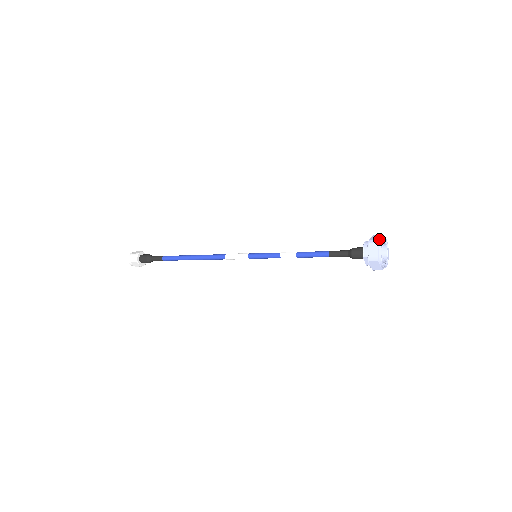
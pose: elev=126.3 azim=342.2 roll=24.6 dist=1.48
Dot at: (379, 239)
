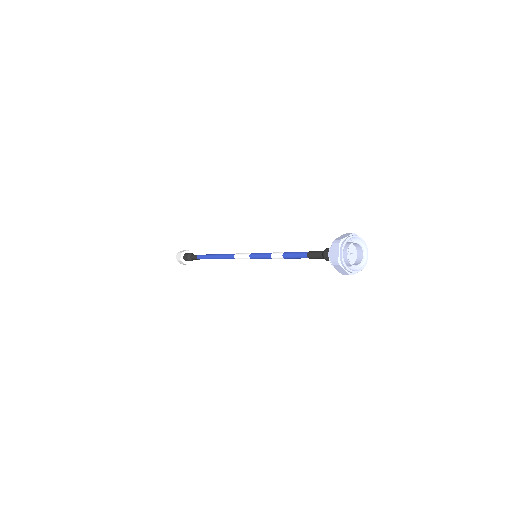
Dot at: (338, 258)
